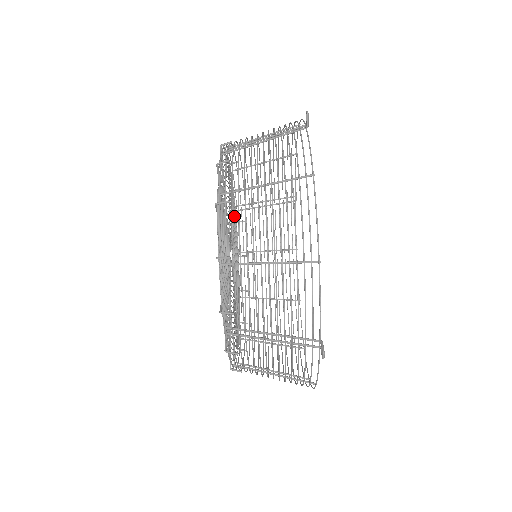
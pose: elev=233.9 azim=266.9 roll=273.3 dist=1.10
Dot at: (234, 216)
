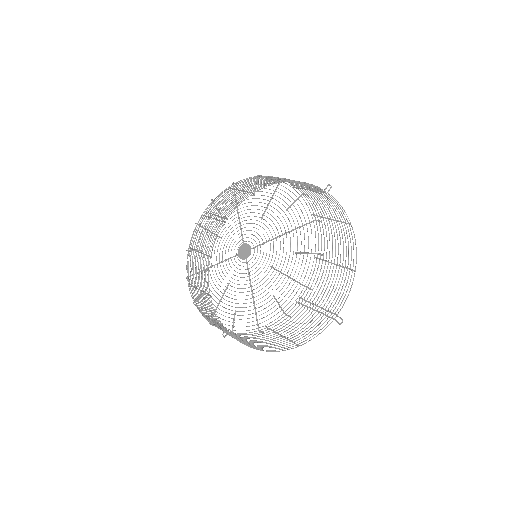
Dot at: occluded
